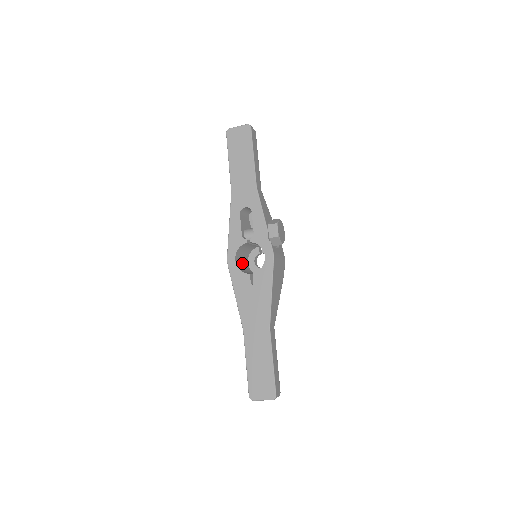
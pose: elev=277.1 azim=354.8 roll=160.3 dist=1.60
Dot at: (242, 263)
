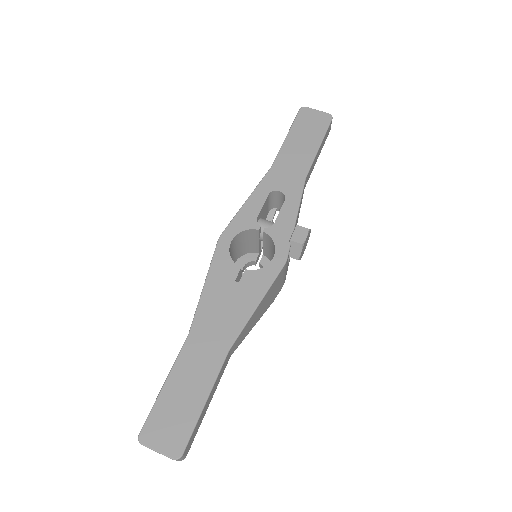
Dot at: (232, 256)
